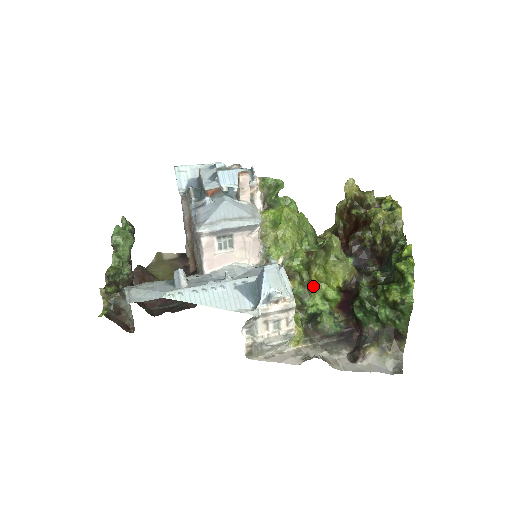
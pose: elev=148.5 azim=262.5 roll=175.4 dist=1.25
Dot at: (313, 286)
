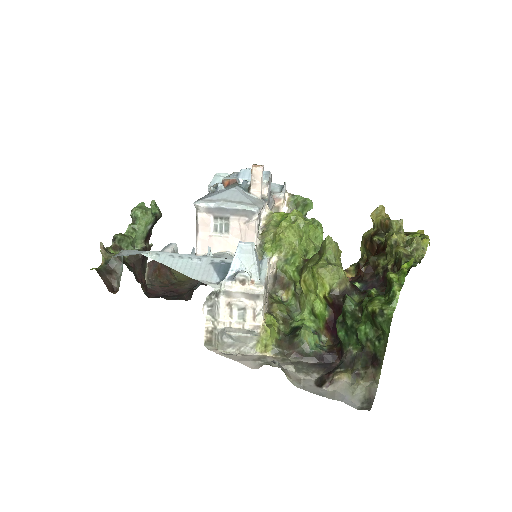
Dot at: (304, 297)
